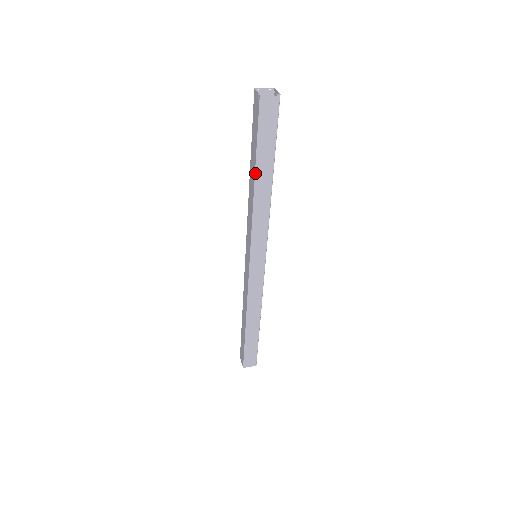
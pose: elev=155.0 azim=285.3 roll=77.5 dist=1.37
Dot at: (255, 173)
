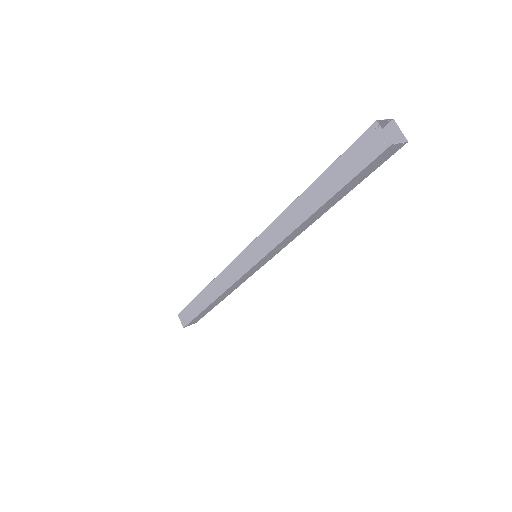
Dot at: (321, 206)
